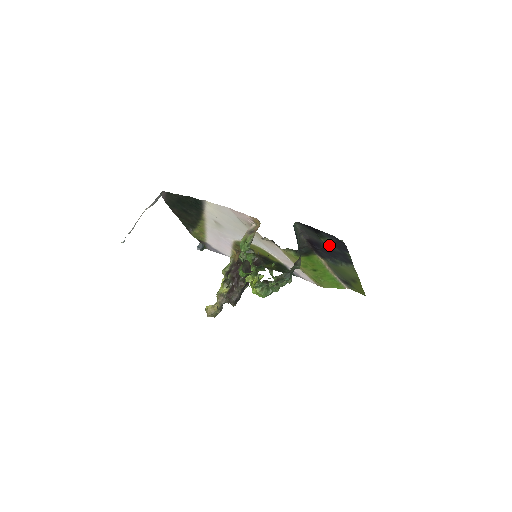
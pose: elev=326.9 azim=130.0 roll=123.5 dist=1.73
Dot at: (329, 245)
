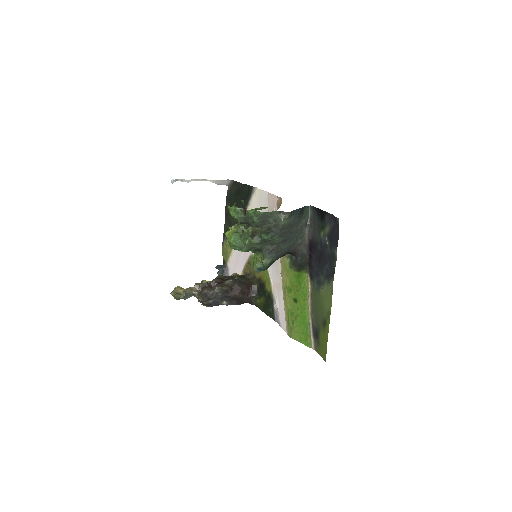
Dot at: (325, 242)
